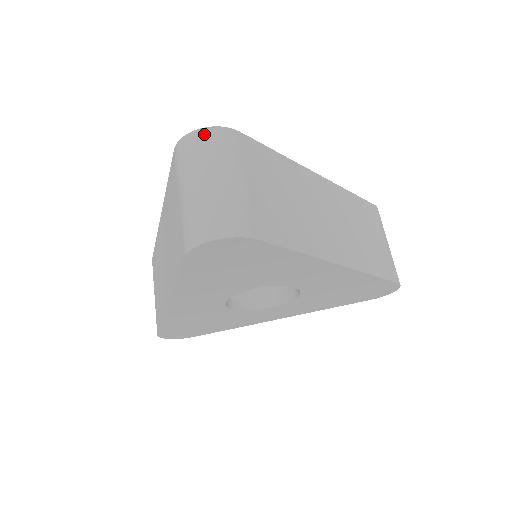
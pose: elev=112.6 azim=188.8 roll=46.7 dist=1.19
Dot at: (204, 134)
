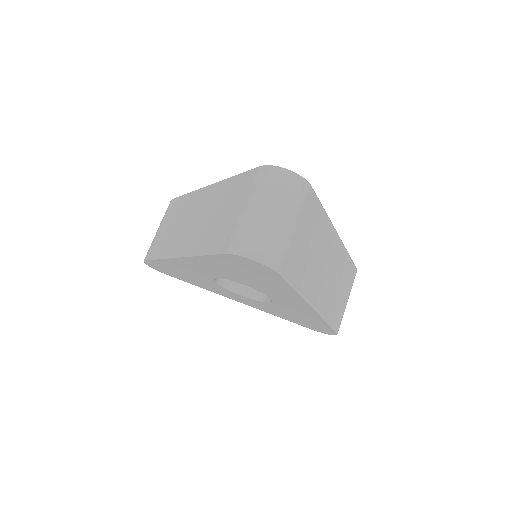
Dot at: (289, 176)
